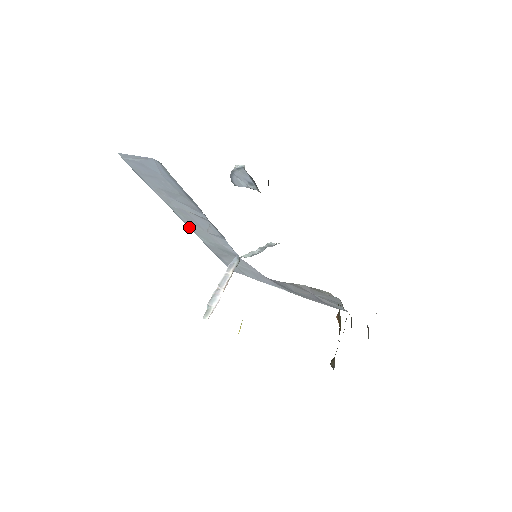
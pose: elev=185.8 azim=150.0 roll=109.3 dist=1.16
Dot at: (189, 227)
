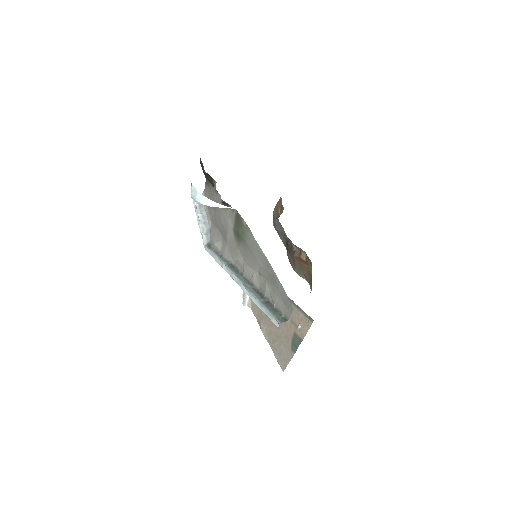
Dot at: (236, 281)
